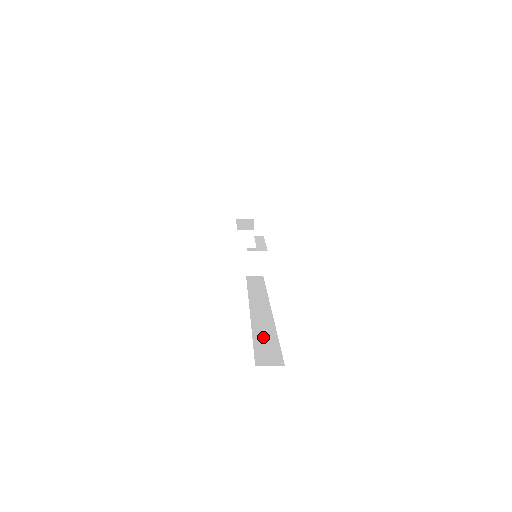
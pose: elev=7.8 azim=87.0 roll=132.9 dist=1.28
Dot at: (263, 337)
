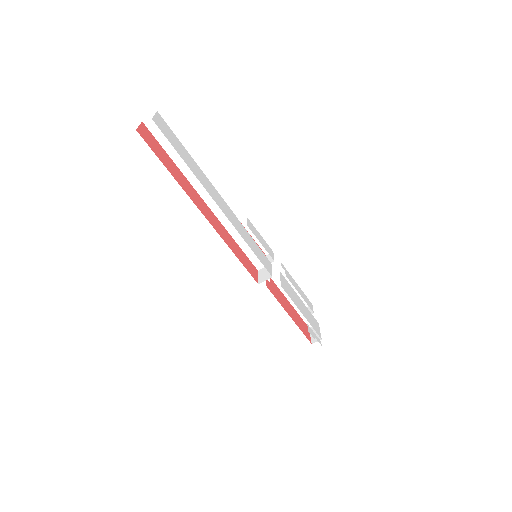
Dot at: occluded
